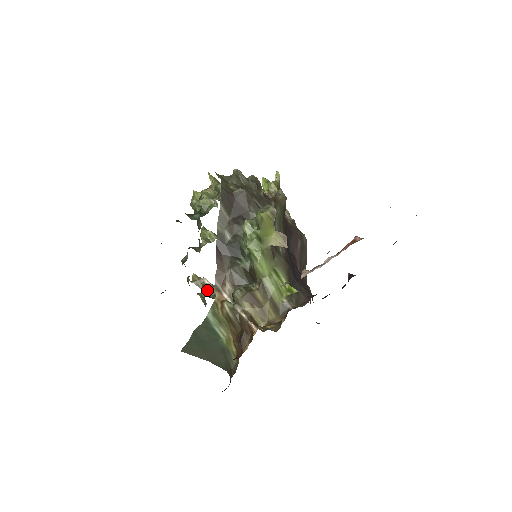
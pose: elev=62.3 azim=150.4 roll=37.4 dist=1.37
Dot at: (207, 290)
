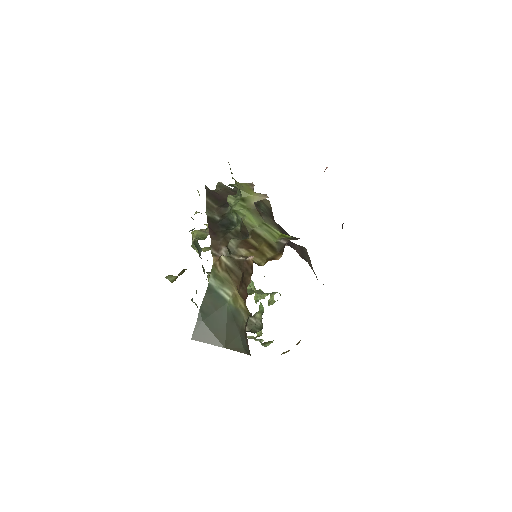
Dot at: occluded
